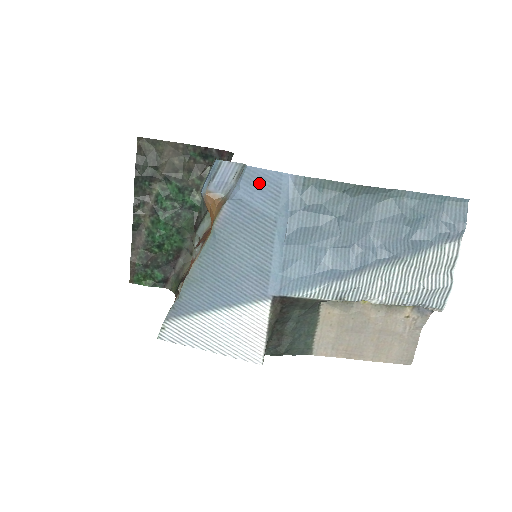
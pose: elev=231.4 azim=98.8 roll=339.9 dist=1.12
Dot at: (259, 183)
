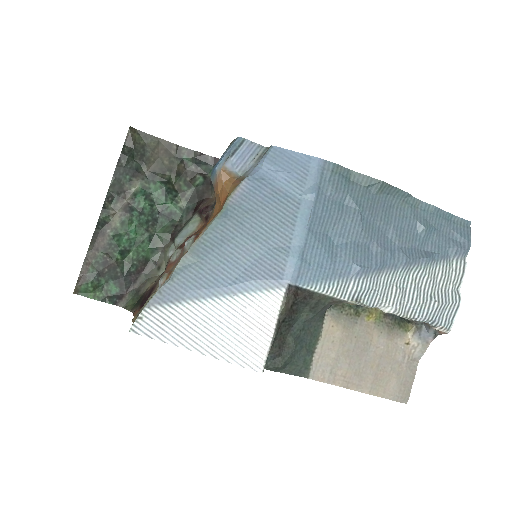
Dot at: (285, 163)
